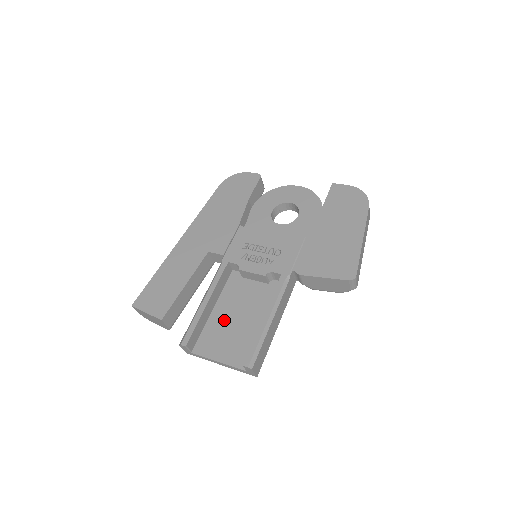
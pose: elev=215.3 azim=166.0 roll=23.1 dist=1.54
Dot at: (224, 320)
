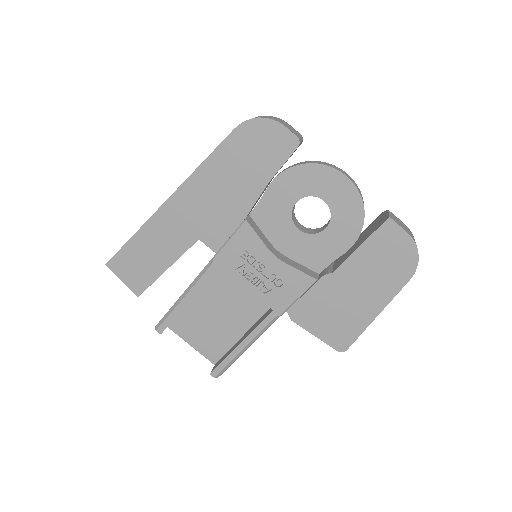
Dot at: (204, 312)
